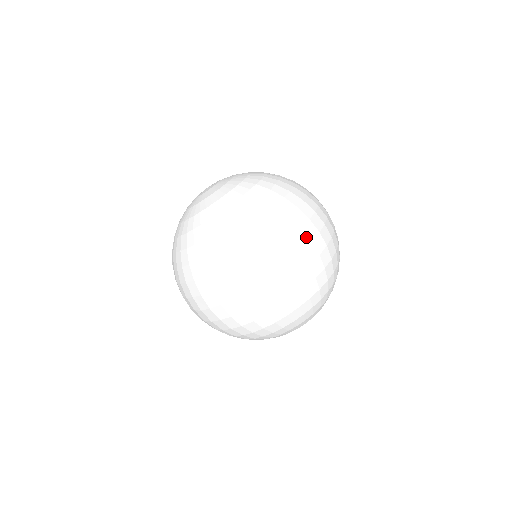
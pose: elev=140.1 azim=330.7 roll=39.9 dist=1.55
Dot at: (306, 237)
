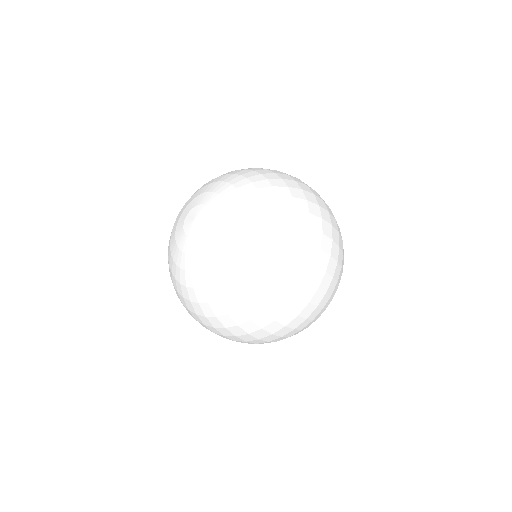
Dot at: (325, 255)
